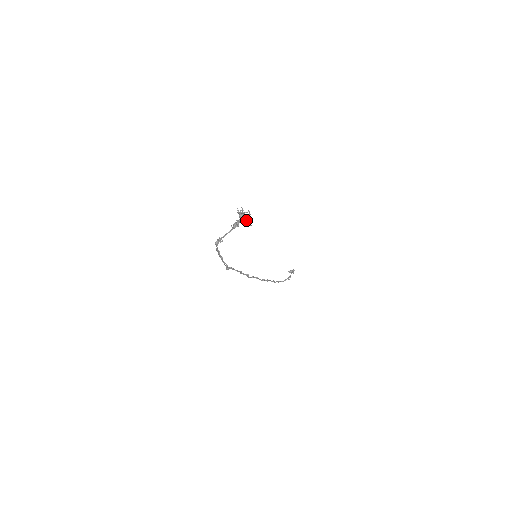
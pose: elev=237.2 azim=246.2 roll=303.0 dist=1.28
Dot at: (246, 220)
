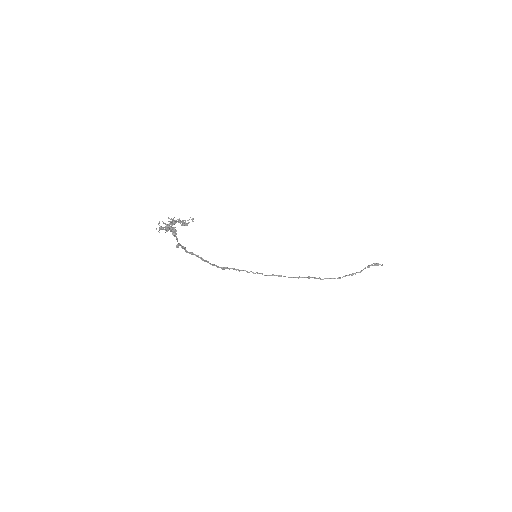
Dot at: (165, 230)
